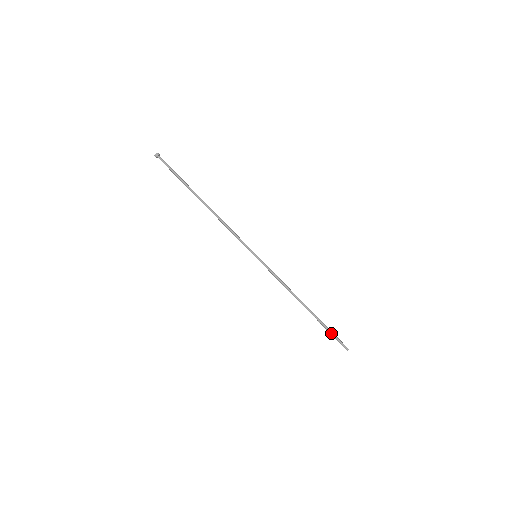
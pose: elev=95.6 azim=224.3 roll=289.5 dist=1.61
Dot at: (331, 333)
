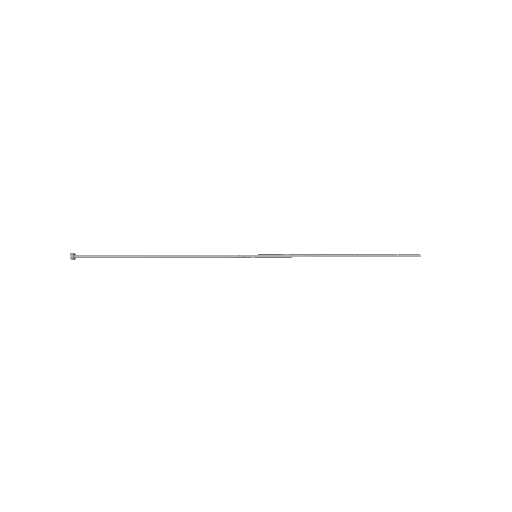
Dot at: (391, 256)
